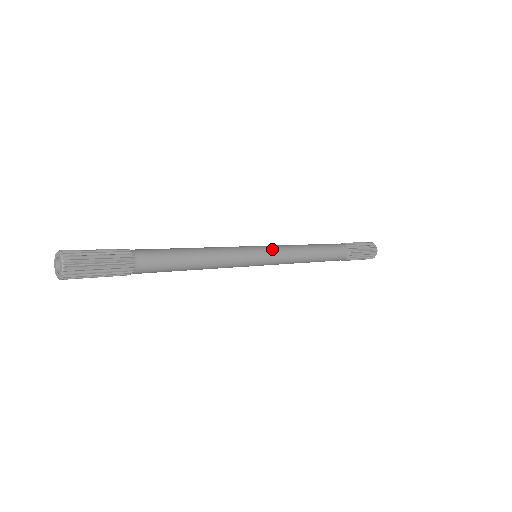
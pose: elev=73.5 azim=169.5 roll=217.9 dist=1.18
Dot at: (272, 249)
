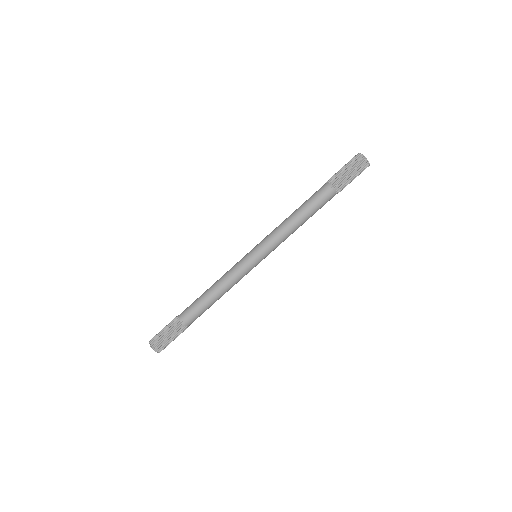
Dot at: (261, 246)
